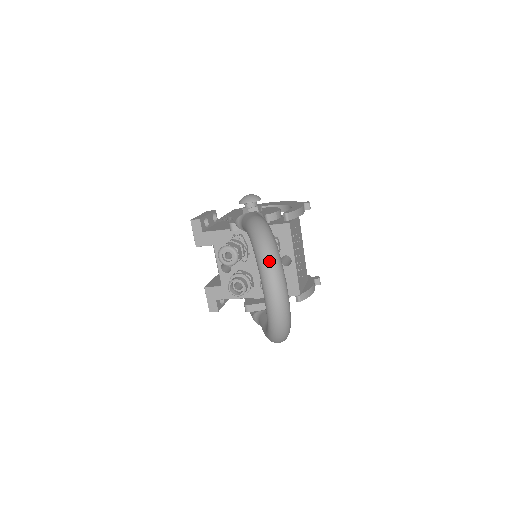
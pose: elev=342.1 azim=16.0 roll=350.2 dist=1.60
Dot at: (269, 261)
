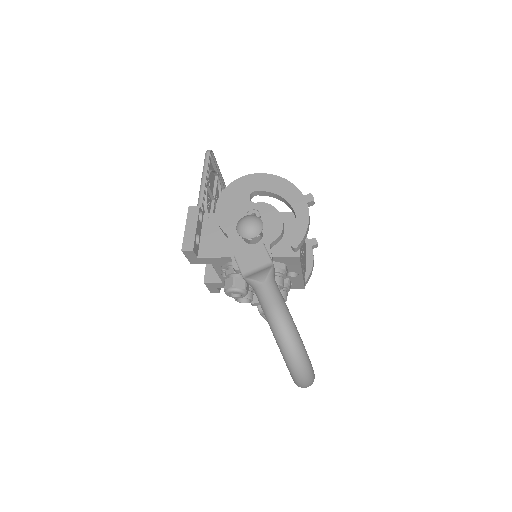
Dot at: (300, 371)
